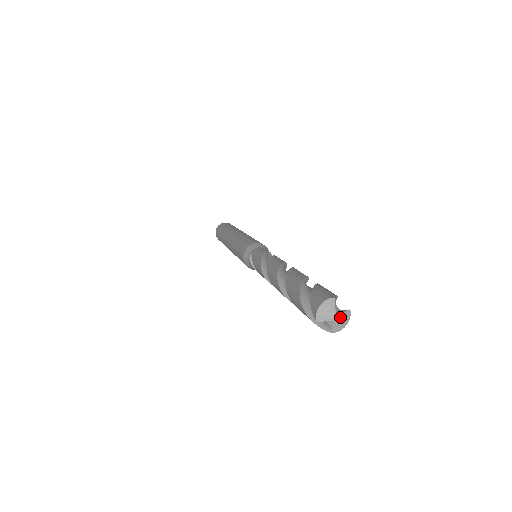
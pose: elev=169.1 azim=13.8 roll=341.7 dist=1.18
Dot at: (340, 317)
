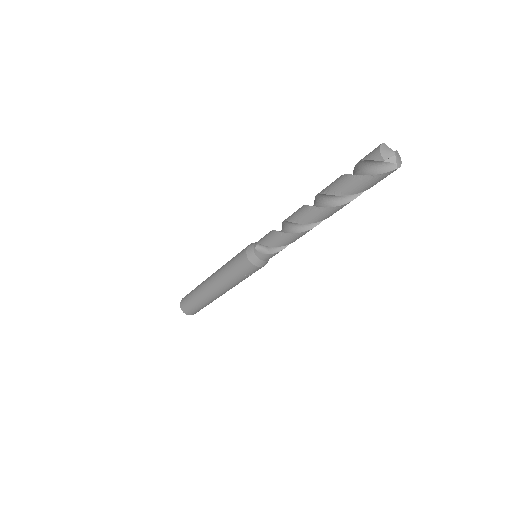
Dot at: (396, 153)
